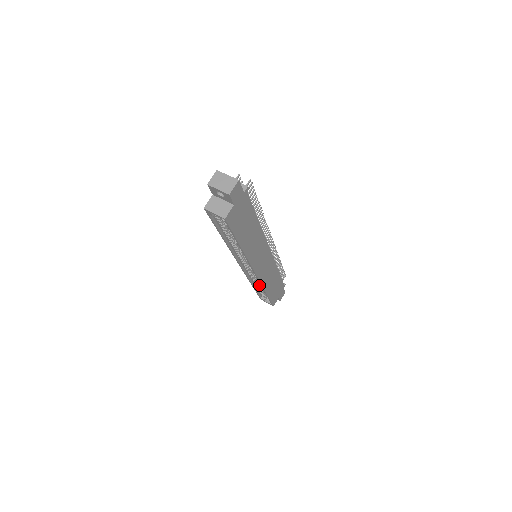
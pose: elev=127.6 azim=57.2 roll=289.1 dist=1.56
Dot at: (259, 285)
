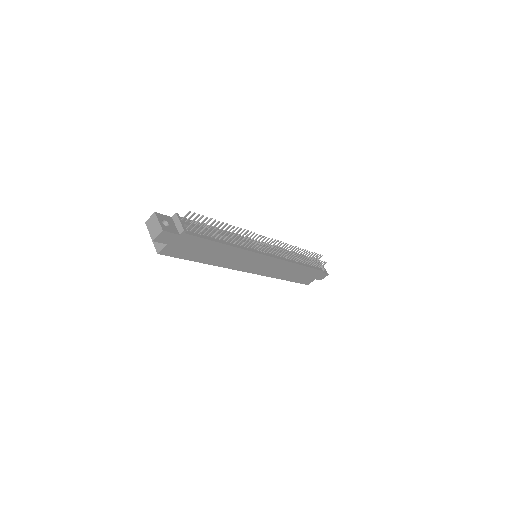
Dot at: occluded
